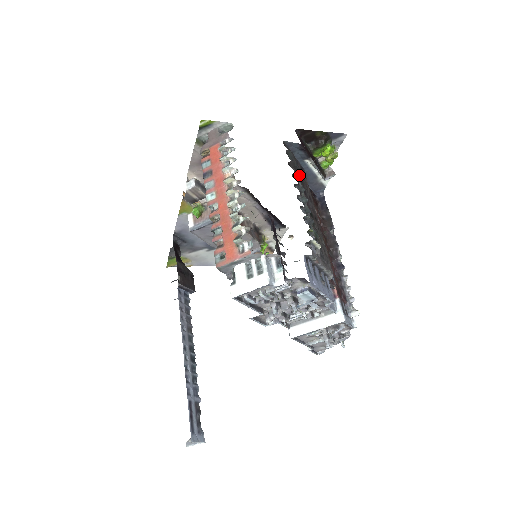
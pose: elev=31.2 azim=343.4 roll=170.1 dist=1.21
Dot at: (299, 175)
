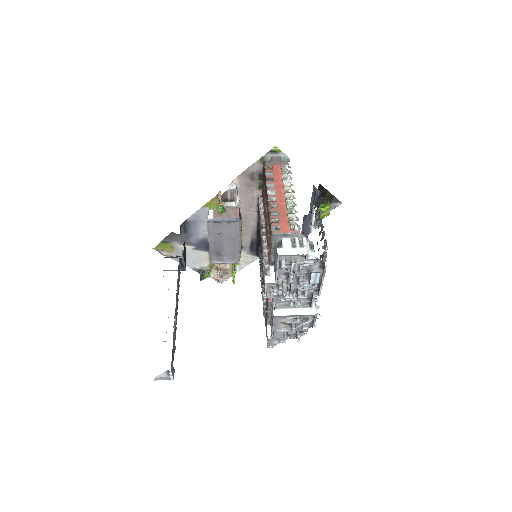
Dot at: occluded
